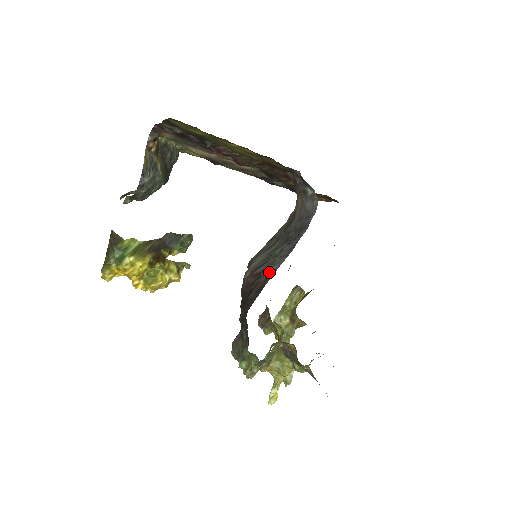
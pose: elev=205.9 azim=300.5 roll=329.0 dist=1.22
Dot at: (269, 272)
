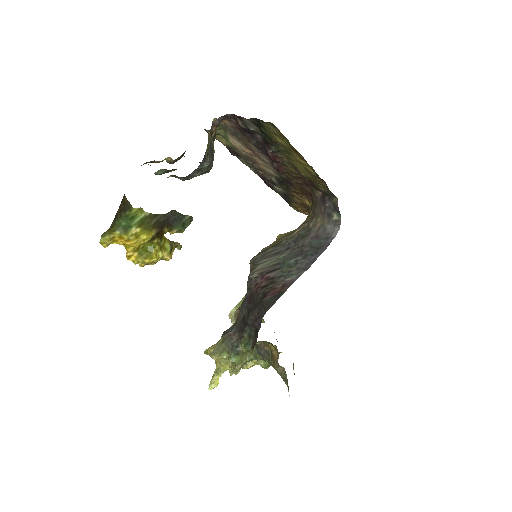
Dot at: (286, 281)
